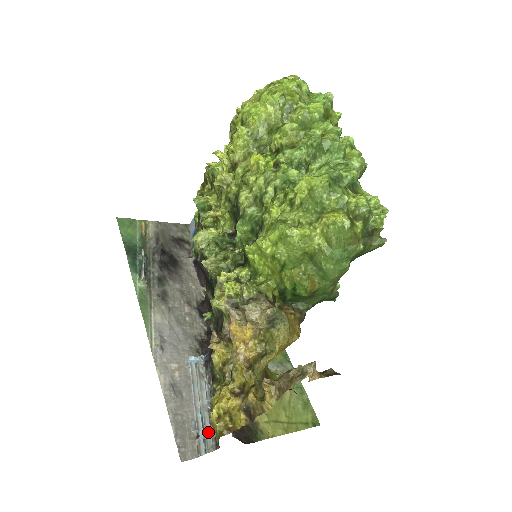
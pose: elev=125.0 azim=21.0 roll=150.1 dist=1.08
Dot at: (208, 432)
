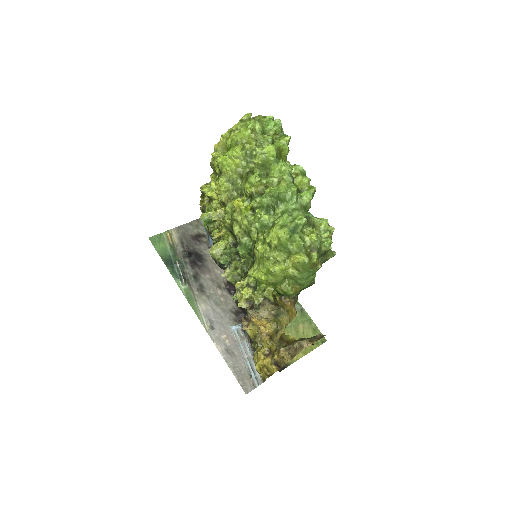
Dot at: (257, 373)
